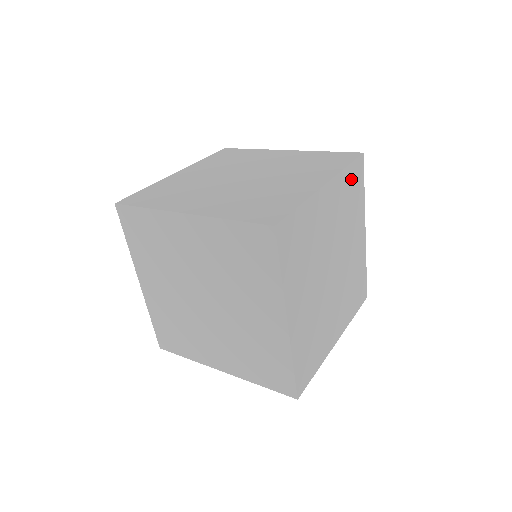
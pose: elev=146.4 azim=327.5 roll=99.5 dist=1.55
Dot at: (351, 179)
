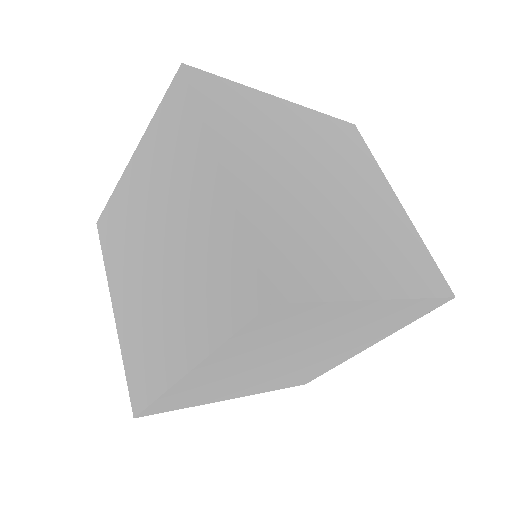
Dot at: occluded
